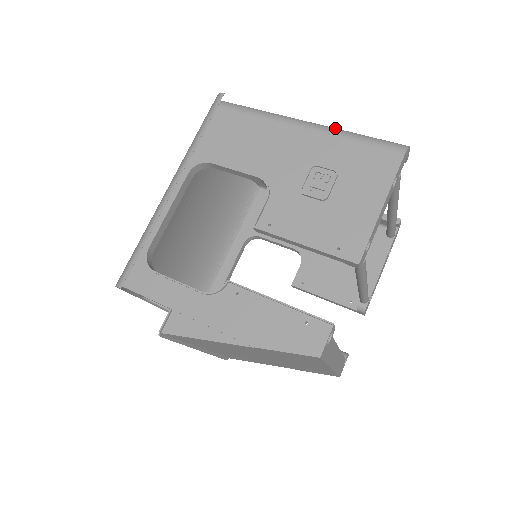
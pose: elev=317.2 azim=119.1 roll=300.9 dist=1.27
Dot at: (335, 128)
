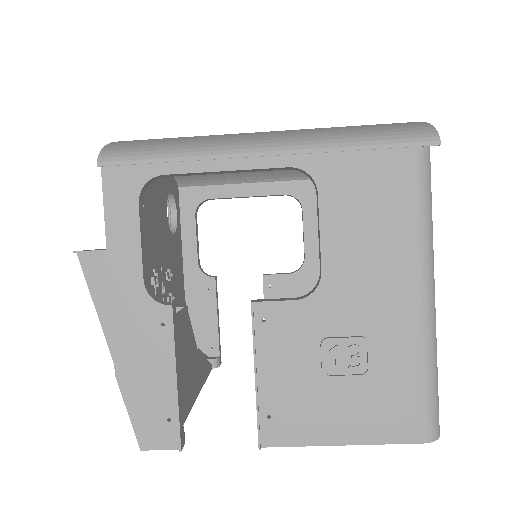
Dot at: (435, 336)
